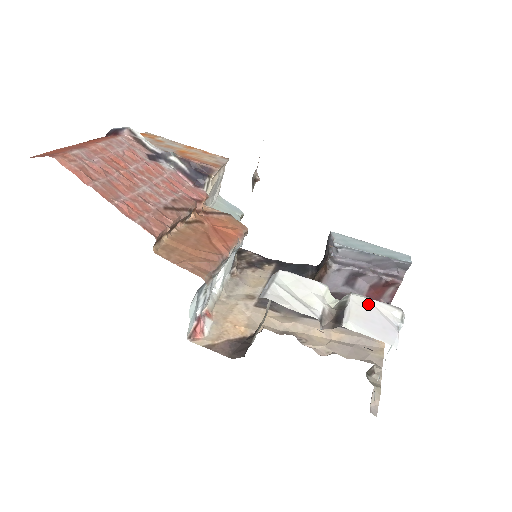
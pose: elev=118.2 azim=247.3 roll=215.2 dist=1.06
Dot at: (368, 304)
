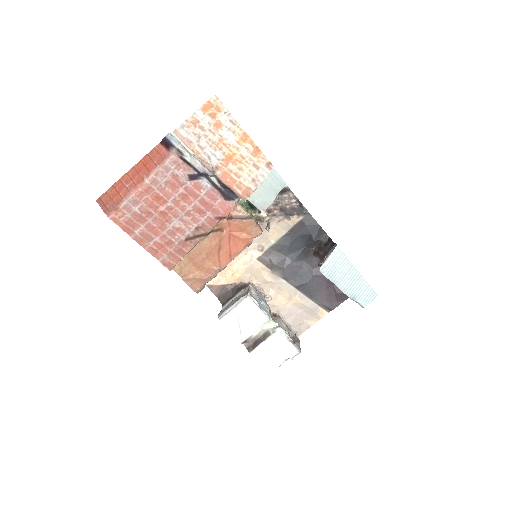
Dot at: (280, 343)
